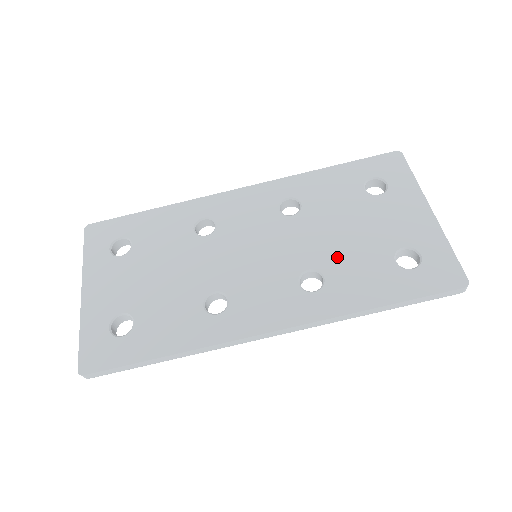
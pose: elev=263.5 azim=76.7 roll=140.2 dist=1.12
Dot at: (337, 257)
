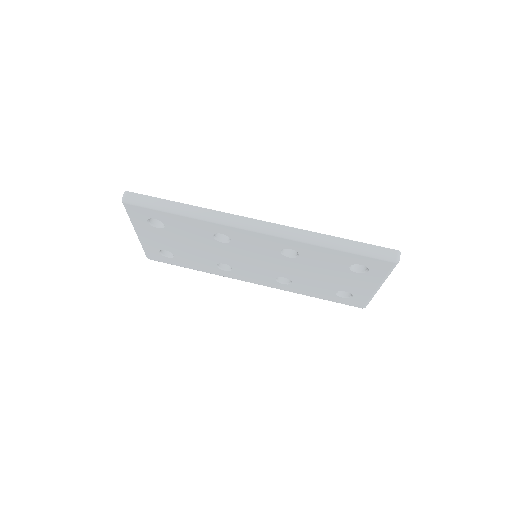
Dot at: occluded
